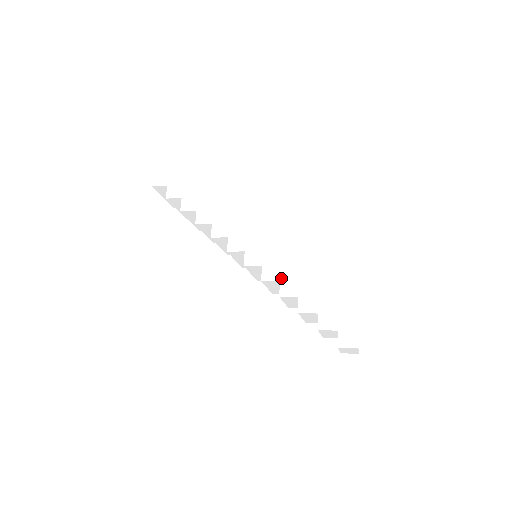
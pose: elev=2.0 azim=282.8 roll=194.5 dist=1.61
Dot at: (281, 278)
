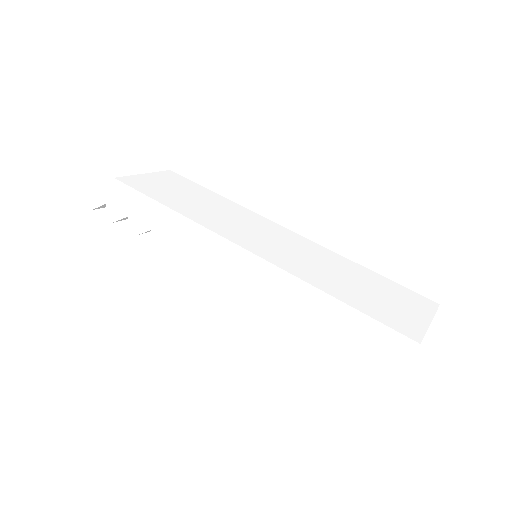
Dot at: (289, 306)
